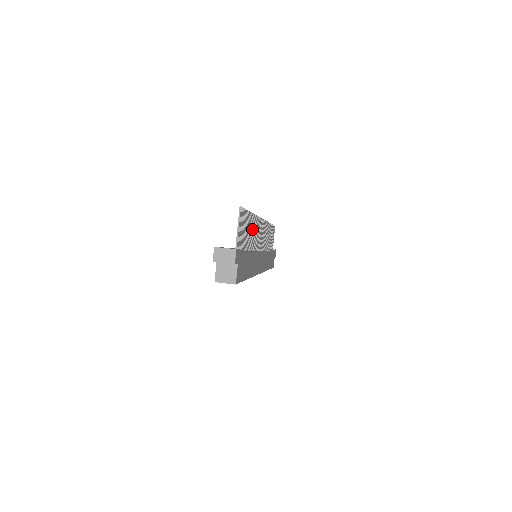
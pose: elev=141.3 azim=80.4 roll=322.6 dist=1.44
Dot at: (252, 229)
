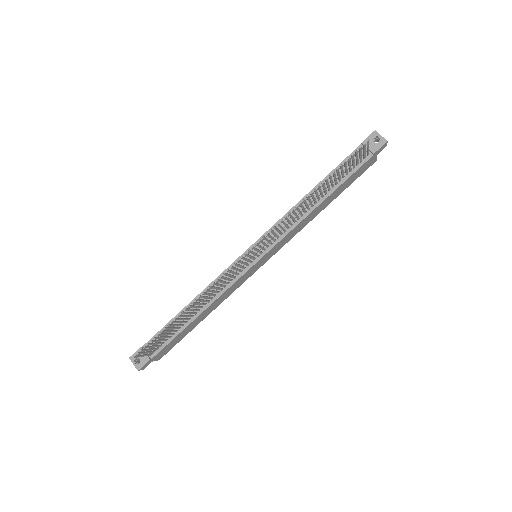
Dot at: (195, 306)
